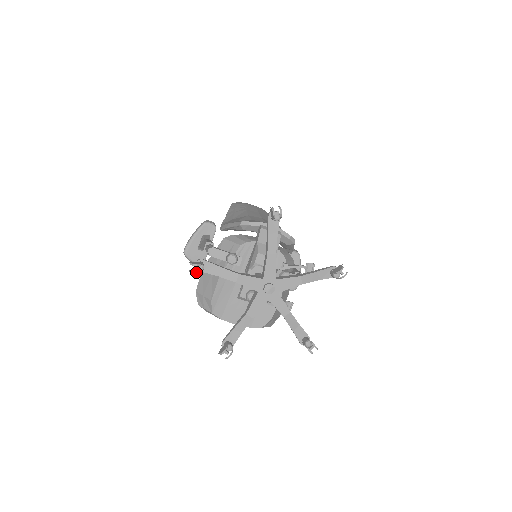
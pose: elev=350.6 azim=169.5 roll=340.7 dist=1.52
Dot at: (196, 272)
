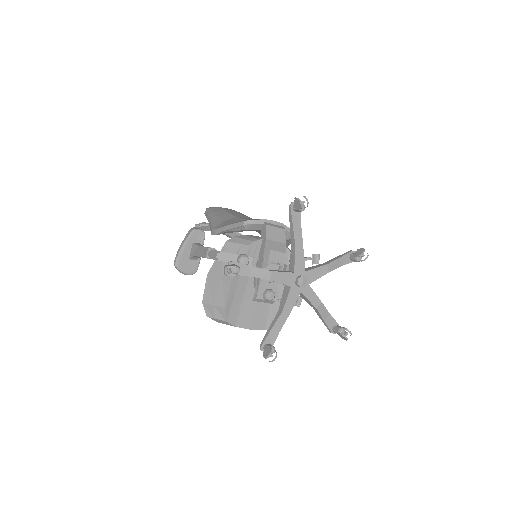
Dot at: (235, 274)
